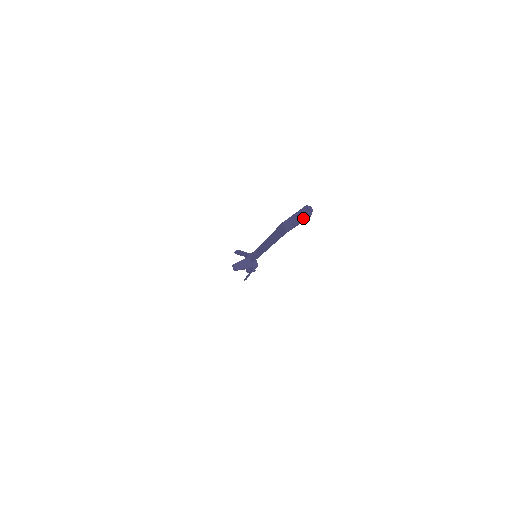
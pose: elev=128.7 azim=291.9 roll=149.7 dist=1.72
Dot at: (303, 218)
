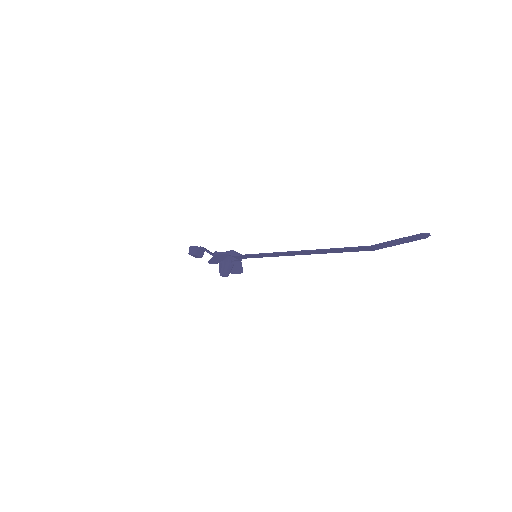
Dot at: occluded
